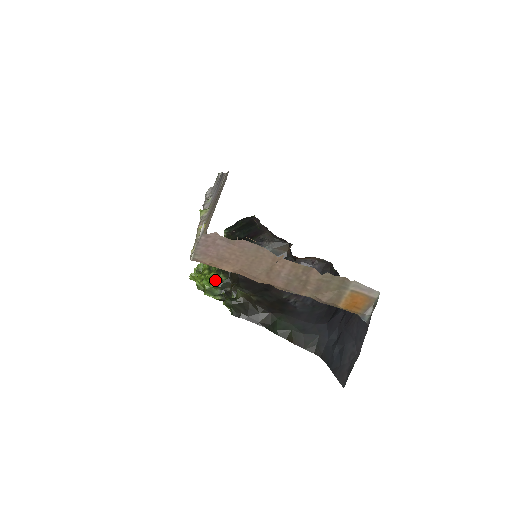
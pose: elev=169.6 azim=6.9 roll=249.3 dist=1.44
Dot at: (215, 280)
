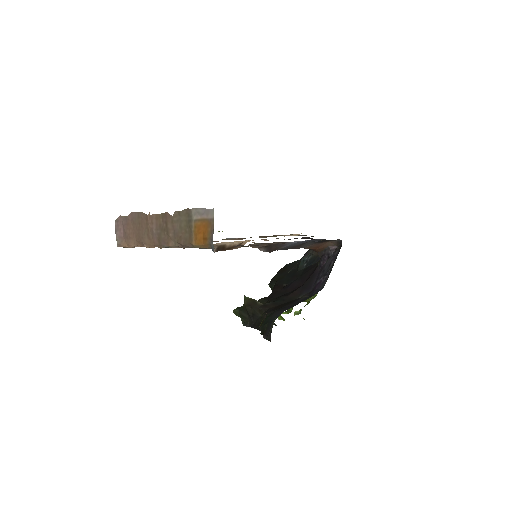
Dot at: occluded
